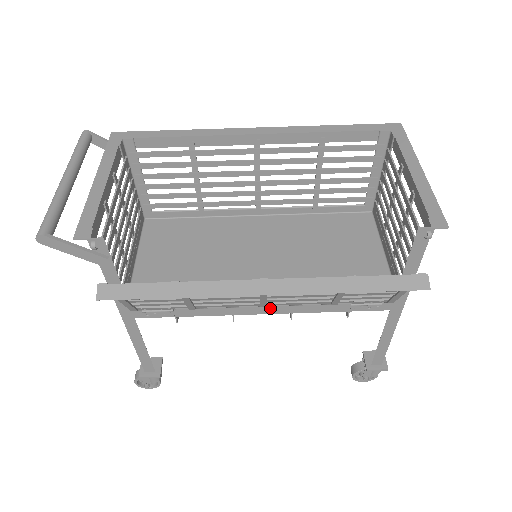
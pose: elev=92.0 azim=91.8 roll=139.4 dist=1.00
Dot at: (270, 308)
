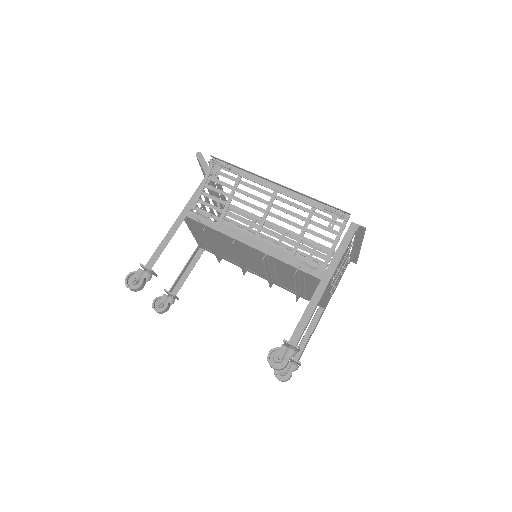
Dot at: (257, 244)
